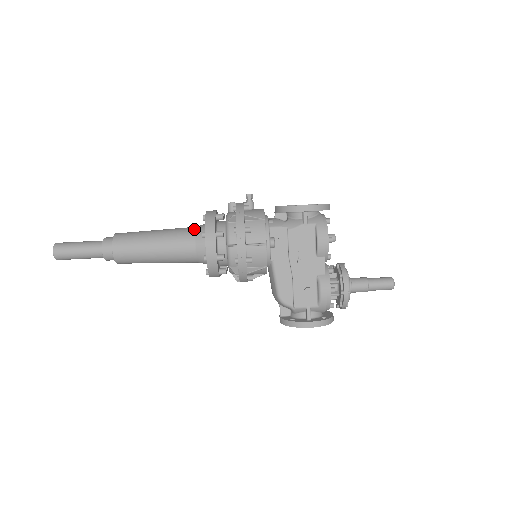
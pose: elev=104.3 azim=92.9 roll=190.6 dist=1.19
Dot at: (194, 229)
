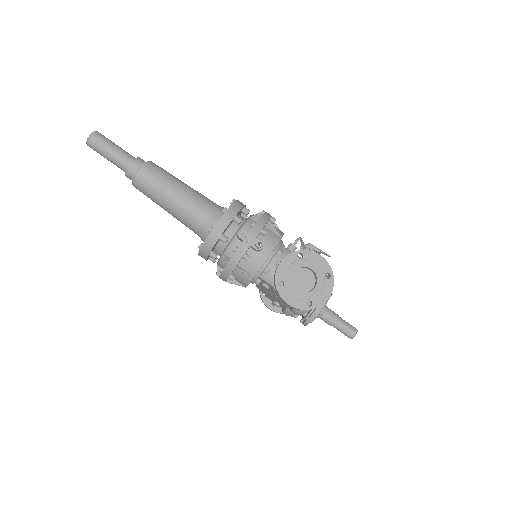
Dot at: (202, 223)
